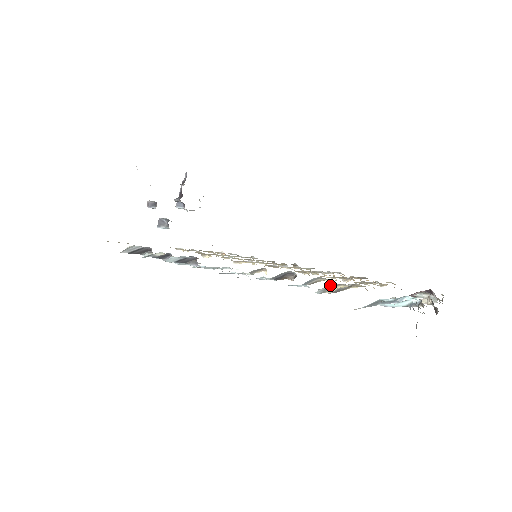
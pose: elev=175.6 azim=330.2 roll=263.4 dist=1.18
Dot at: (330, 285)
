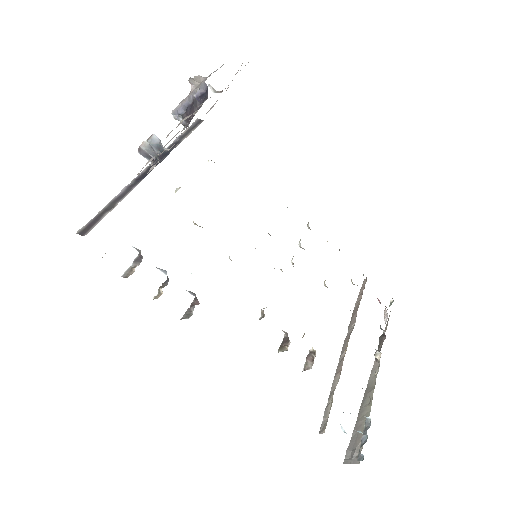
Dot at: occluded
